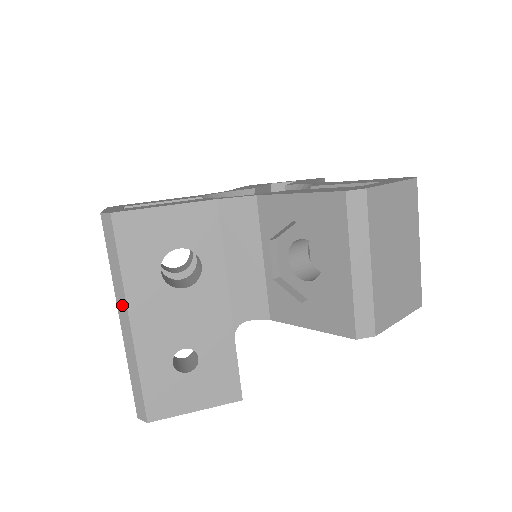
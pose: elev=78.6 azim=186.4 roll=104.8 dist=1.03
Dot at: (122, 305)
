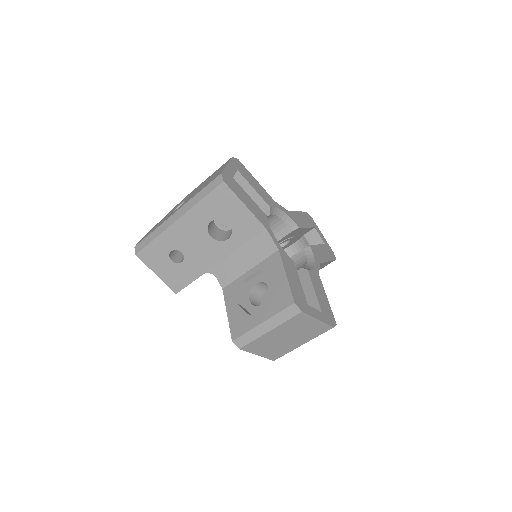
Dot at: (183, 211)
